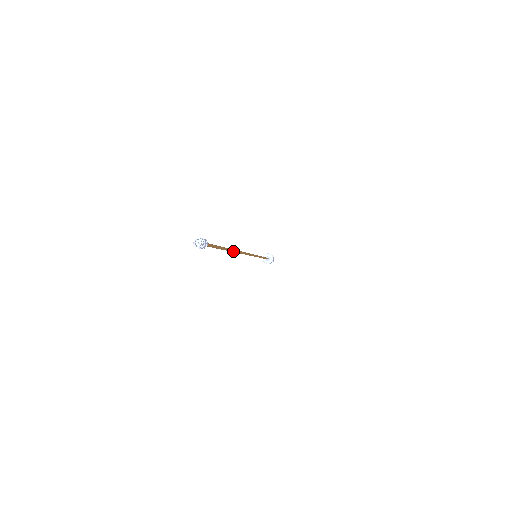
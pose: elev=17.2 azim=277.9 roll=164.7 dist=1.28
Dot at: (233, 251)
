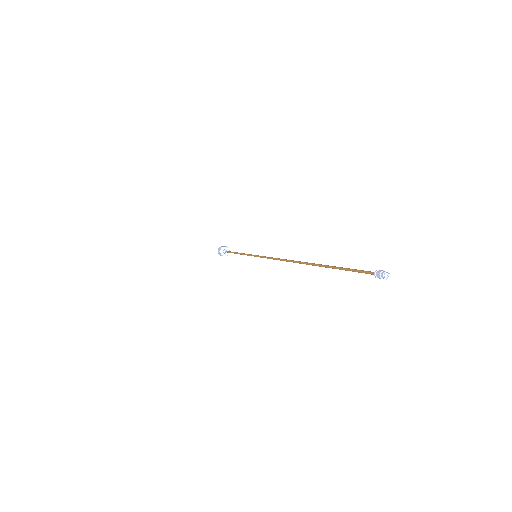
Dot at: (313, 265)
